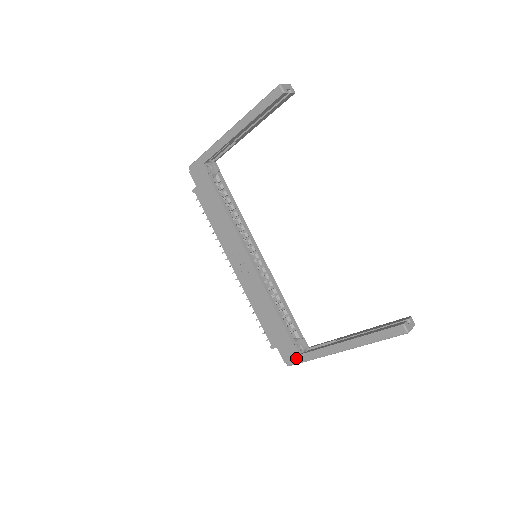
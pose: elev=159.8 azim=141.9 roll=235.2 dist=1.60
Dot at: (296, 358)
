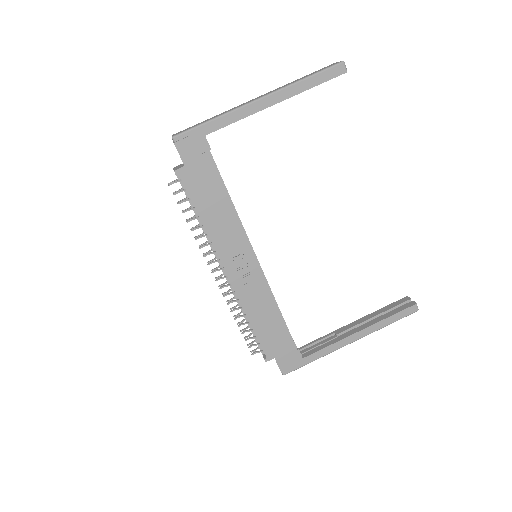
Dot at: (297, 363)
